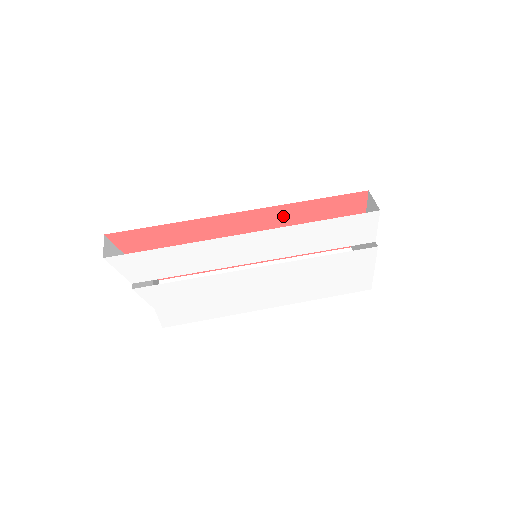
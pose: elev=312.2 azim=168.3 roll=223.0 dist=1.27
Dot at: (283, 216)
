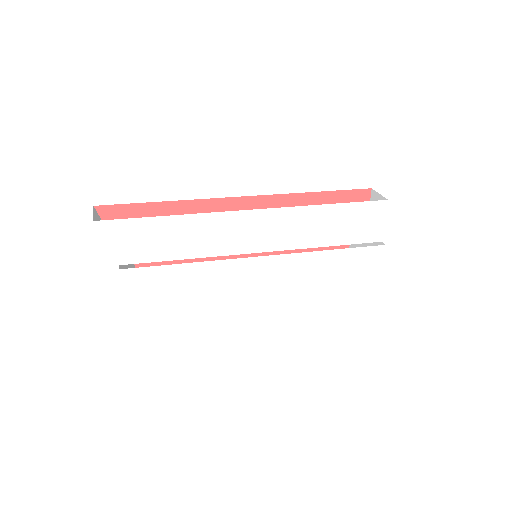
Dot at: occluded
